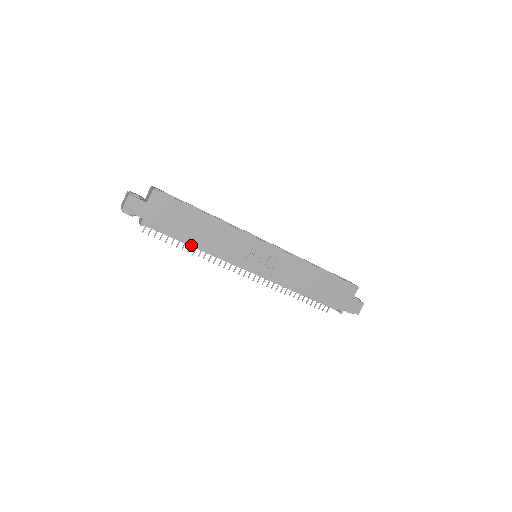
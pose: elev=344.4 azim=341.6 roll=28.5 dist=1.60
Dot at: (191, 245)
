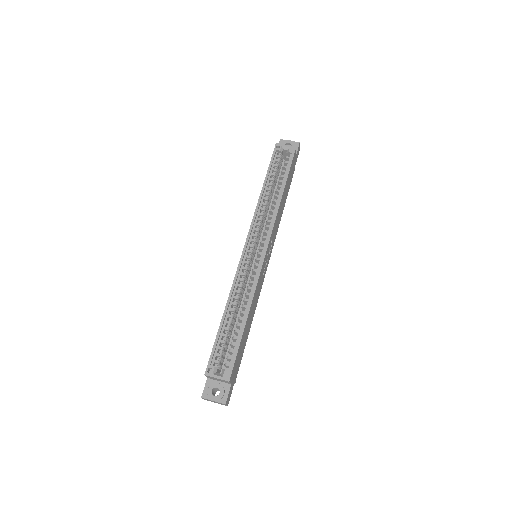
Dot at: occluded
